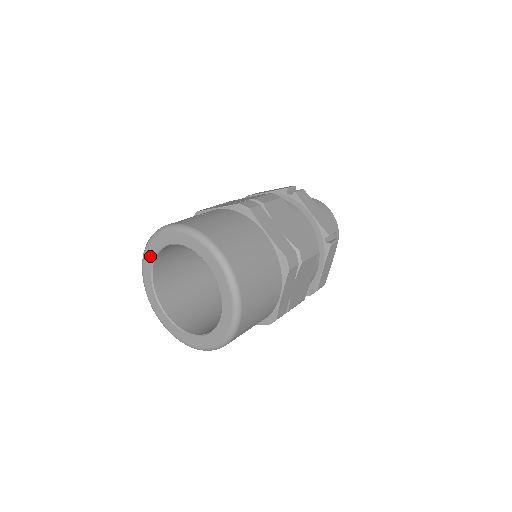
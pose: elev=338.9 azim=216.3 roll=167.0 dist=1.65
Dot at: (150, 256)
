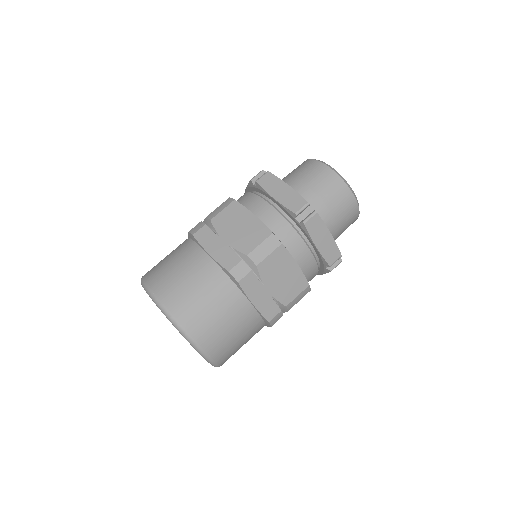
Dot at: occluded
